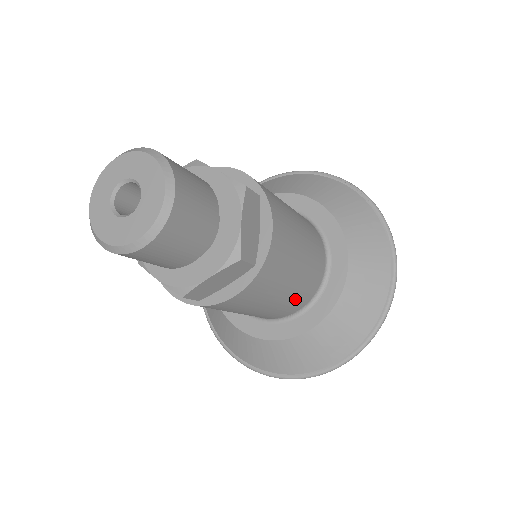
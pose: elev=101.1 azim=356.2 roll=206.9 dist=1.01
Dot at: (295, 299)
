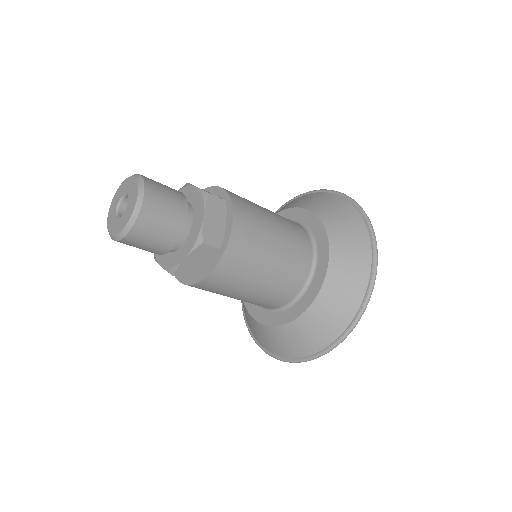
Dot at: (248, 302)
